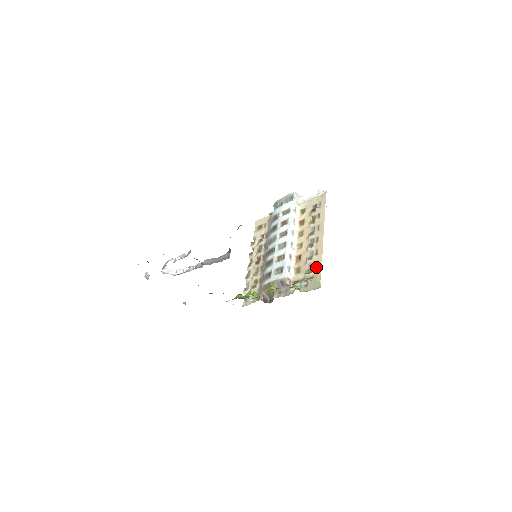
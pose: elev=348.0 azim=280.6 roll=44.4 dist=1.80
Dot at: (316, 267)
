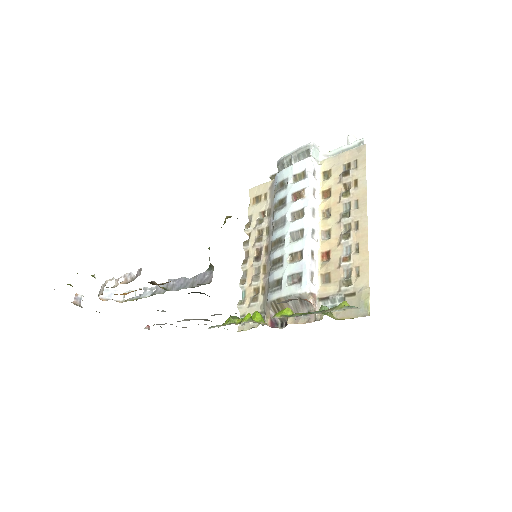
Dot at: (359, 276)
